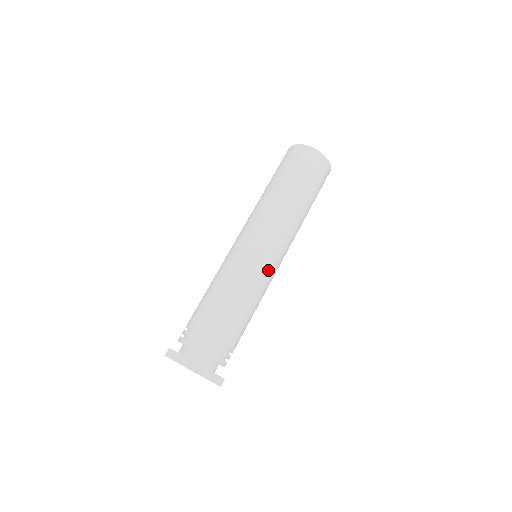
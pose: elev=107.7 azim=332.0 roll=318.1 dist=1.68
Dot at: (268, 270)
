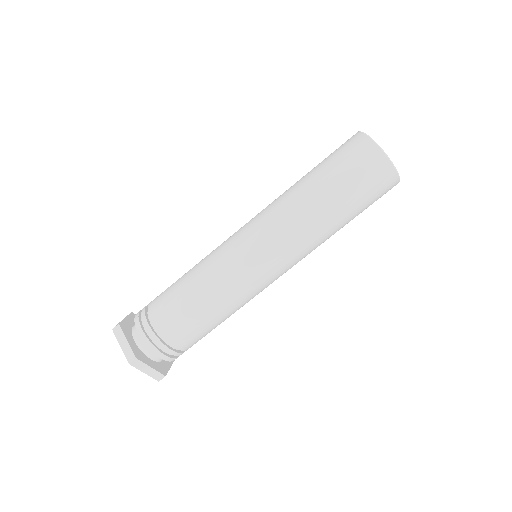
Dot at: (256, 285)
